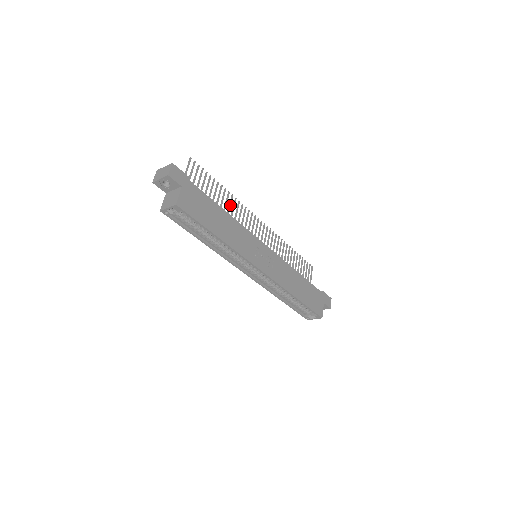
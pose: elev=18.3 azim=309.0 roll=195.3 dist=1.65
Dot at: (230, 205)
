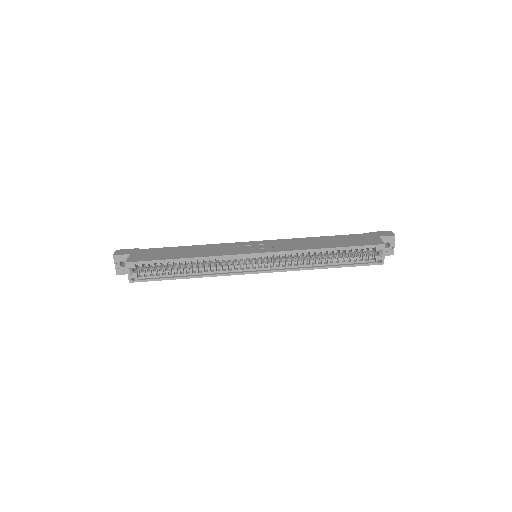
Dot at: occluded
